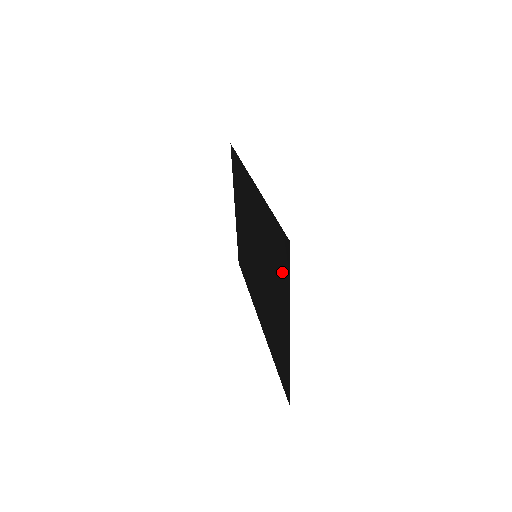
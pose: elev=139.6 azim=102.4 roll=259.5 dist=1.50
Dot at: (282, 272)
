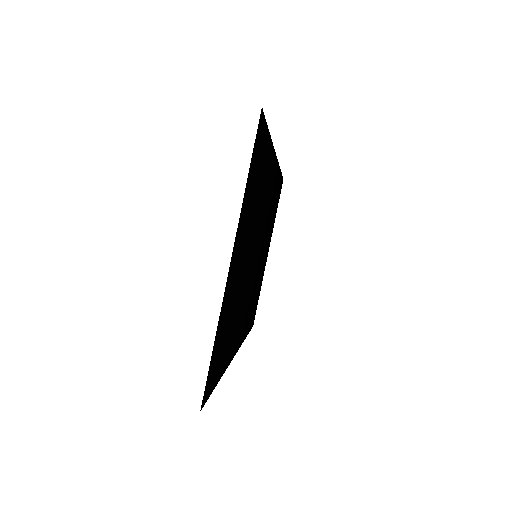
Dot at: (252, 184)
